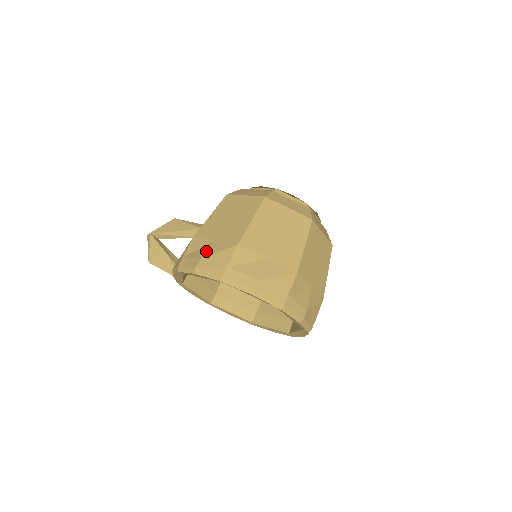
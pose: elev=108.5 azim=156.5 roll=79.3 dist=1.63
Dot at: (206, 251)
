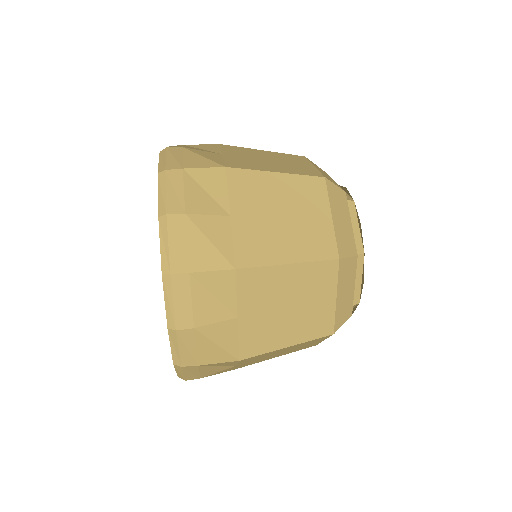
Dot at: occluded
